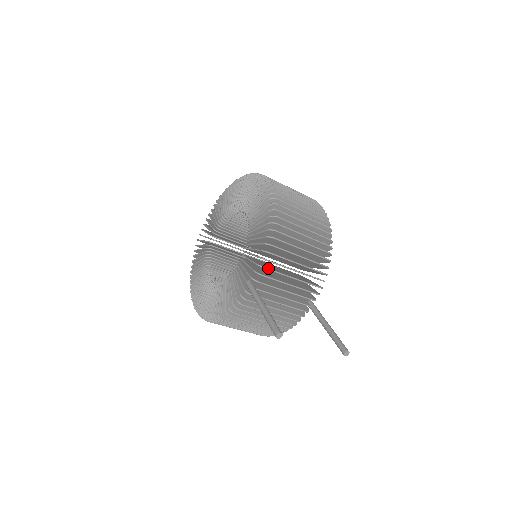
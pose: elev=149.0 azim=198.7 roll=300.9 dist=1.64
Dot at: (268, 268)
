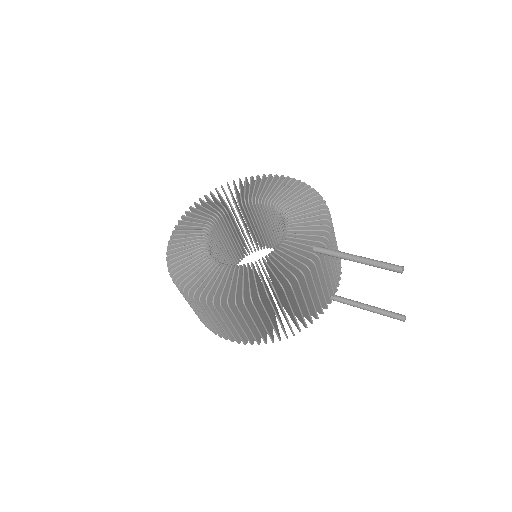
Dot at: (330, 236)
